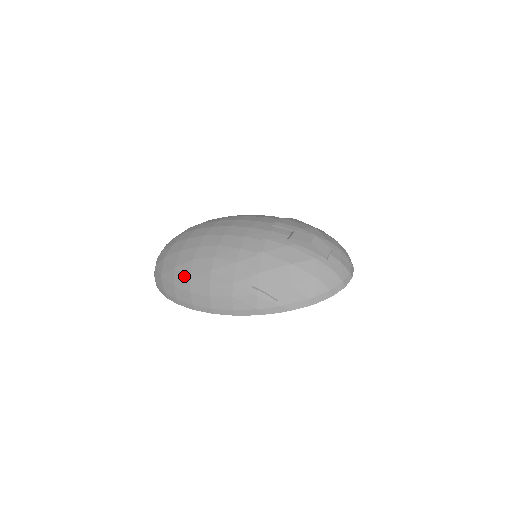
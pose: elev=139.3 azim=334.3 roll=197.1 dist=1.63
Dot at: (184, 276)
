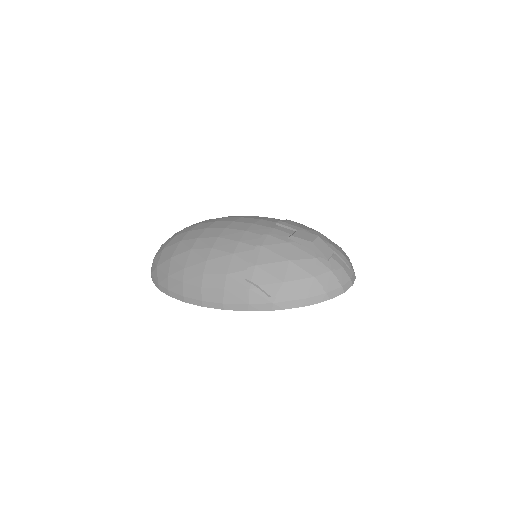
Dot at: (179, 266)
